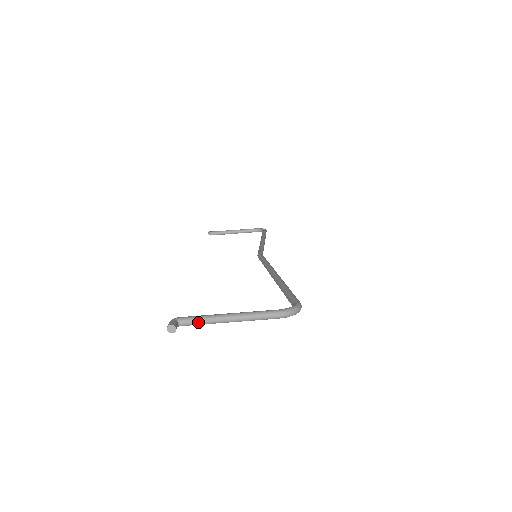
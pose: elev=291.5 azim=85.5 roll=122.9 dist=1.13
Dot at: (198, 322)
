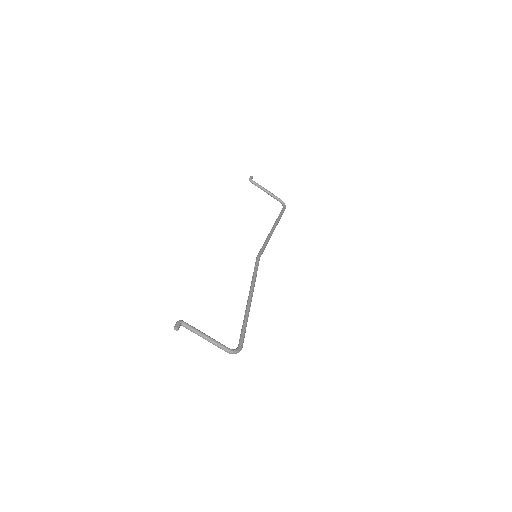
Dot at: (190, 330)
